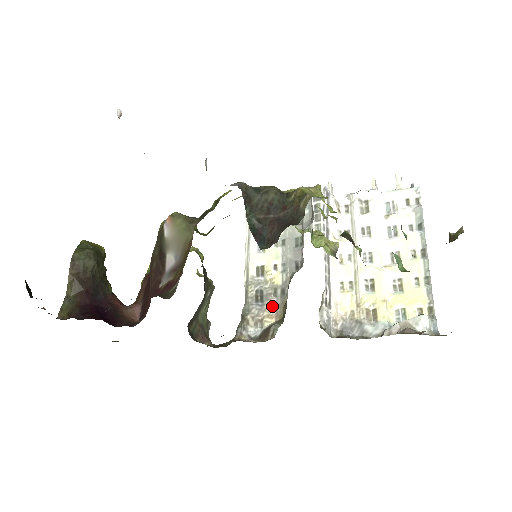
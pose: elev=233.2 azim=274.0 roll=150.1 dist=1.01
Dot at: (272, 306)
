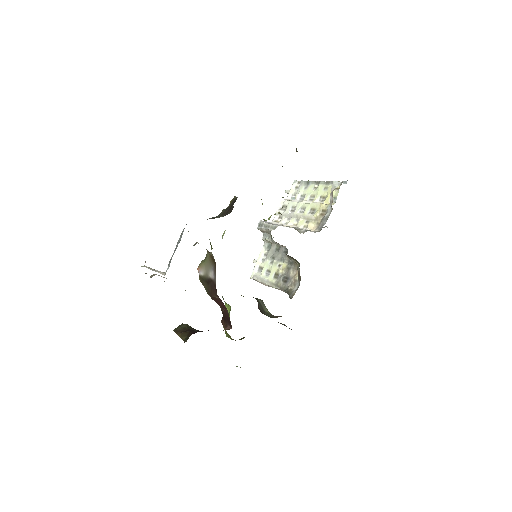
Dot at: (292, 272)
